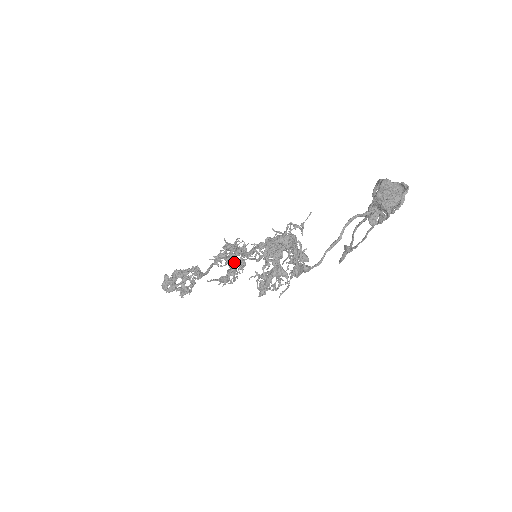
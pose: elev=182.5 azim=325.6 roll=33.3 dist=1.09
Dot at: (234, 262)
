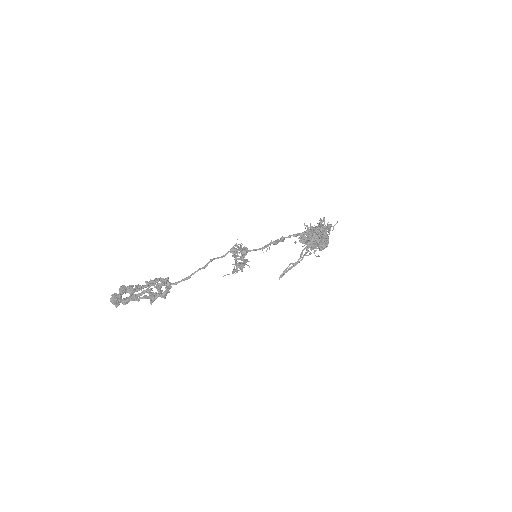
Dot at: (236, 261)
